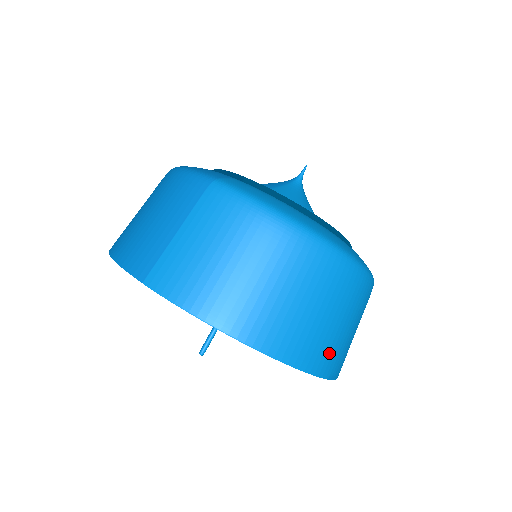
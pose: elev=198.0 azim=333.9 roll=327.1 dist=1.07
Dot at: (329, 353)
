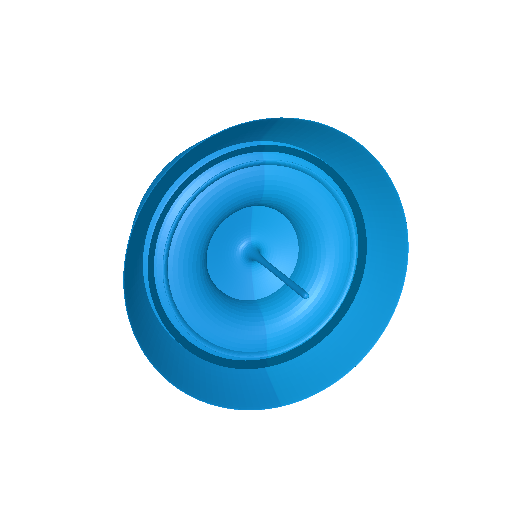
Dot at: (391, 230)
